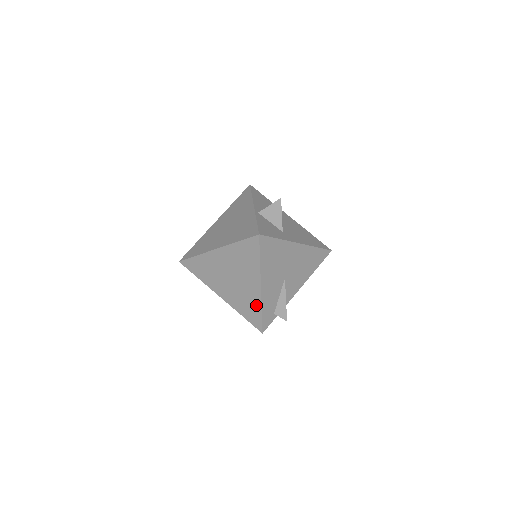
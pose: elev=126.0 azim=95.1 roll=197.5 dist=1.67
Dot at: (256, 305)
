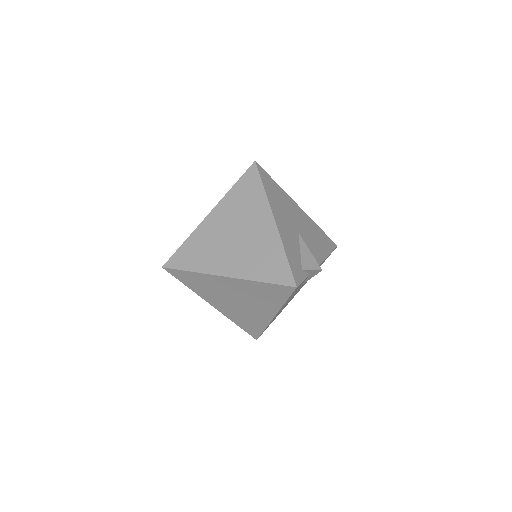
Dot at: (275, 249)
